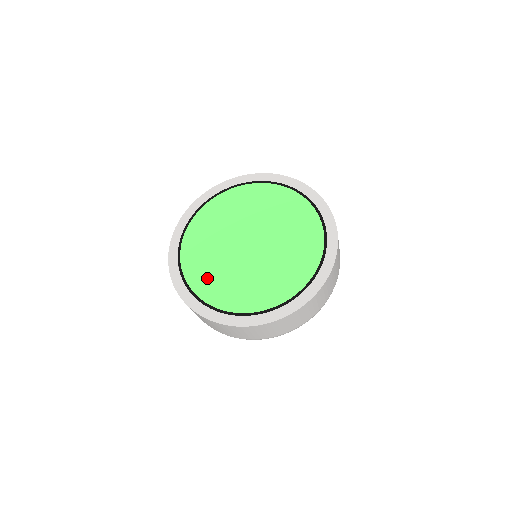
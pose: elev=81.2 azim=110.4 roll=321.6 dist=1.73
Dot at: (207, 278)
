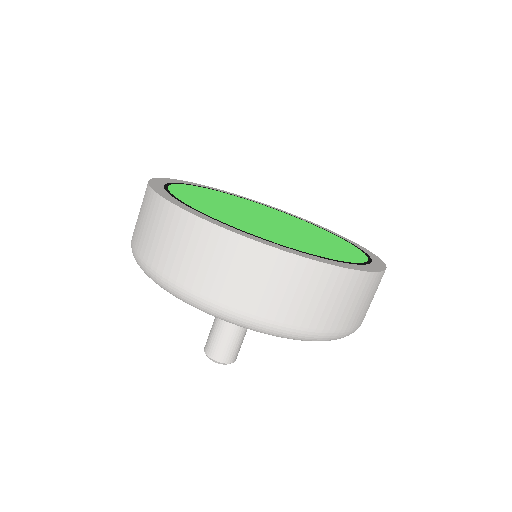
Dot at: (198, 200)
